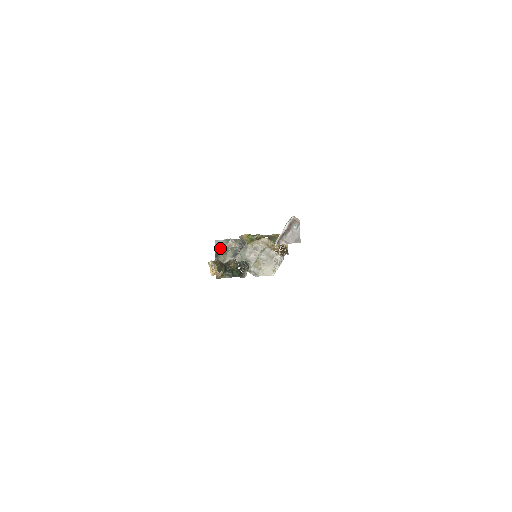
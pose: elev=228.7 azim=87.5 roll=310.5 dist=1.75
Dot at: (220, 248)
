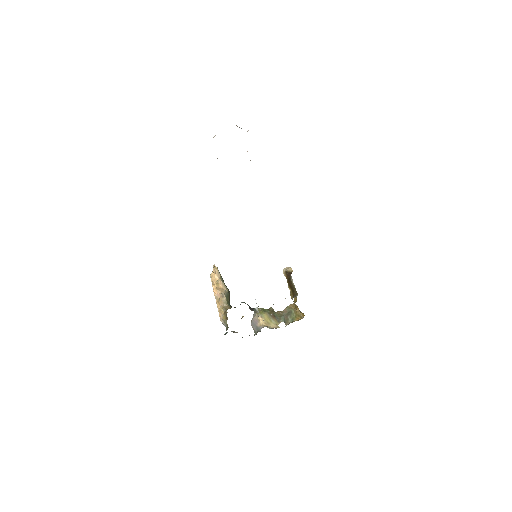
Dot at: occluded
